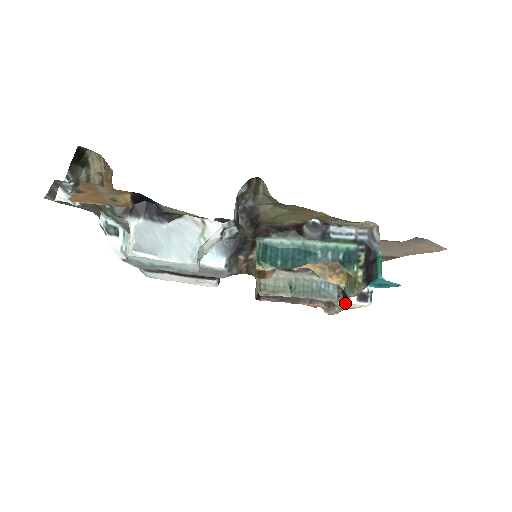
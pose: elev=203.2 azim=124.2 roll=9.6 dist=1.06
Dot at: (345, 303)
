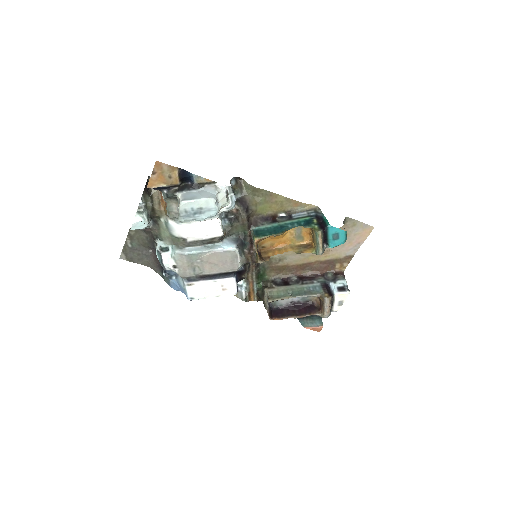
Dot at: (331, 295)
